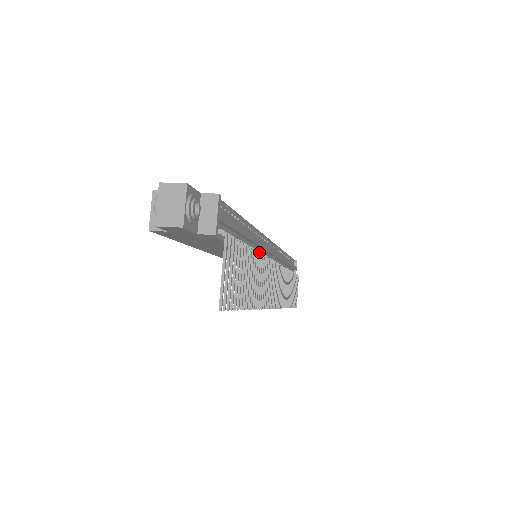
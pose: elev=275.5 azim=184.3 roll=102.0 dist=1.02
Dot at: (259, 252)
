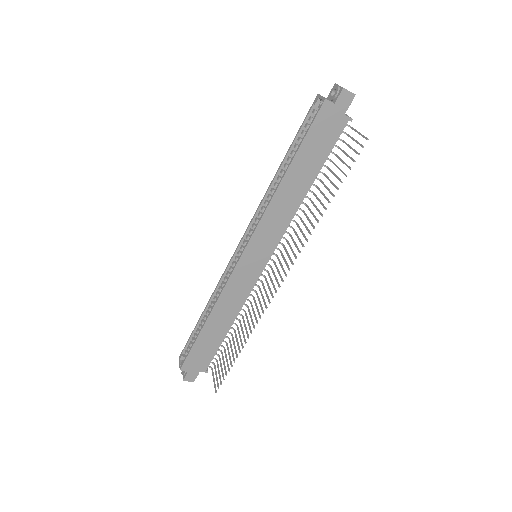
Dot at: (306, 204)
